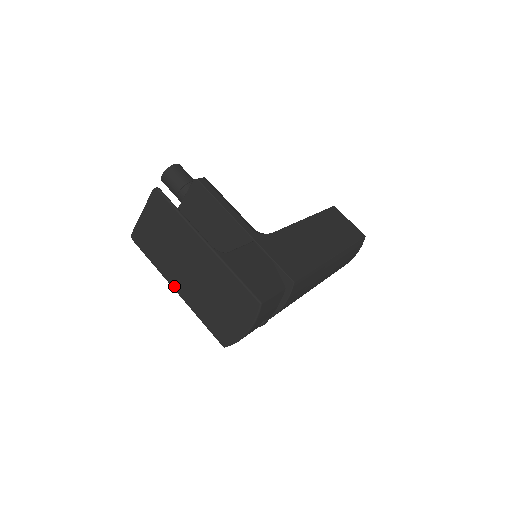
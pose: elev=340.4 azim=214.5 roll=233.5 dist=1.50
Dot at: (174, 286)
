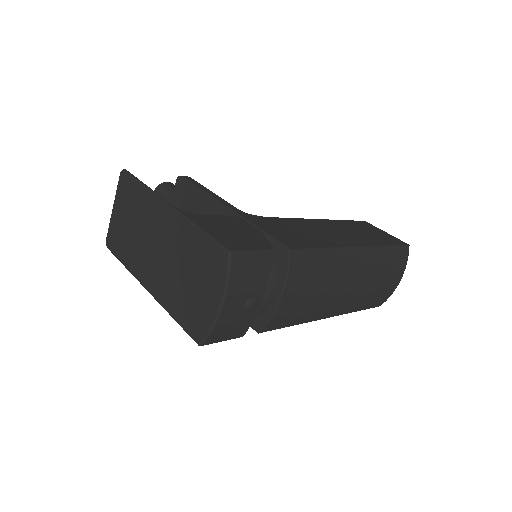
Dot at: (144, 283)
